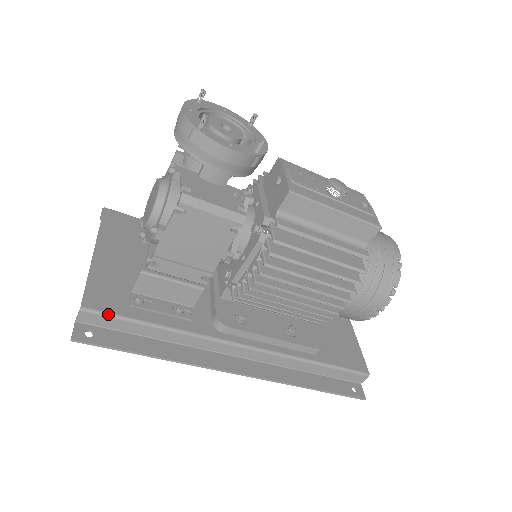
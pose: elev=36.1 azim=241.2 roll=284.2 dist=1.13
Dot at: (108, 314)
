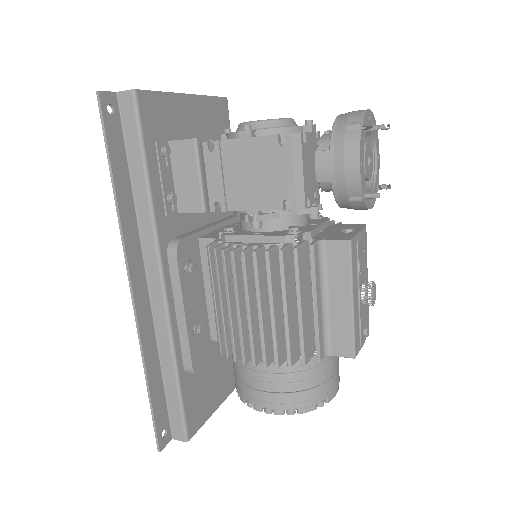
Dot at: (139, 121)
